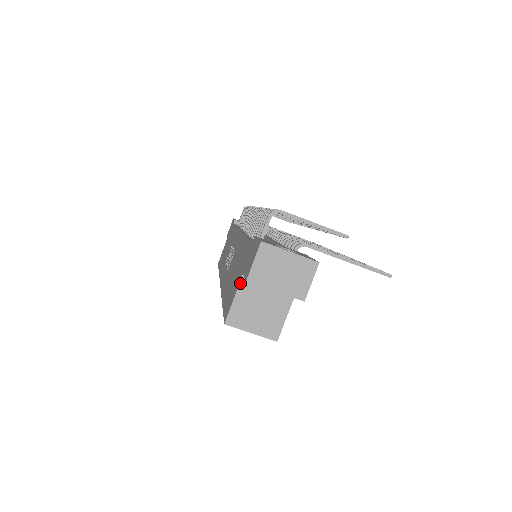
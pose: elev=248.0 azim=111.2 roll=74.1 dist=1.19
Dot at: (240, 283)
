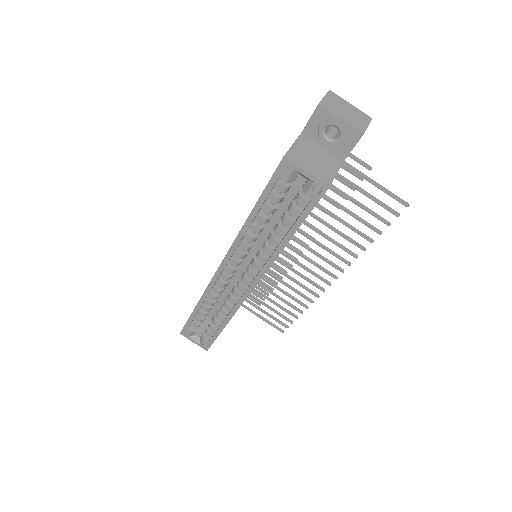
Dot at: (298, 137)
